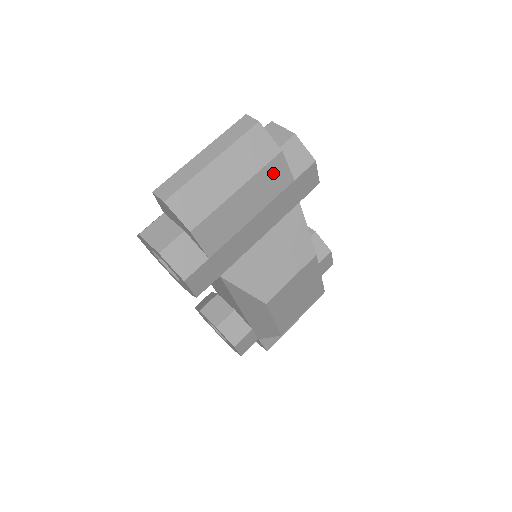
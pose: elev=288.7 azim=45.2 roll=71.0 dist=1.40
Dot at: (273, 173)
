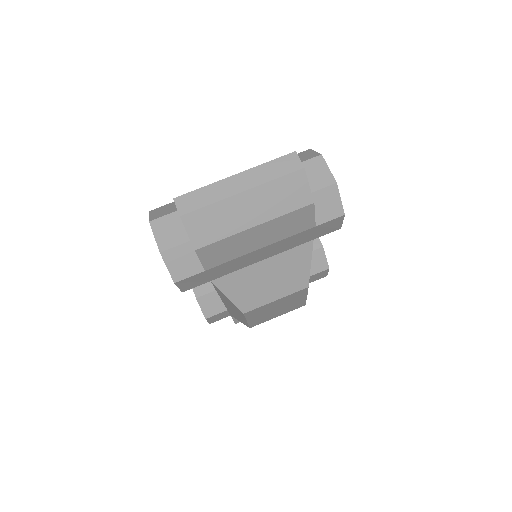
Dot at: (297, 218)
